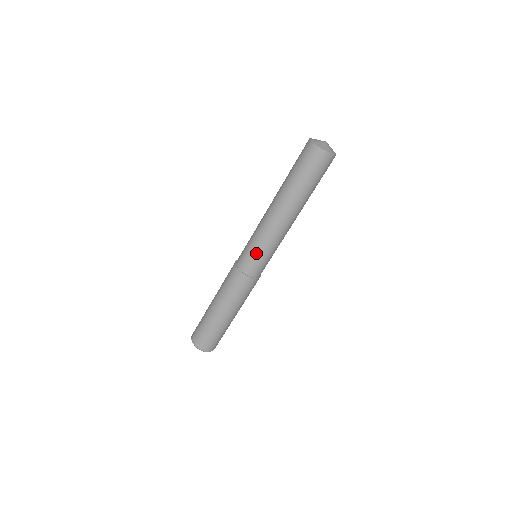
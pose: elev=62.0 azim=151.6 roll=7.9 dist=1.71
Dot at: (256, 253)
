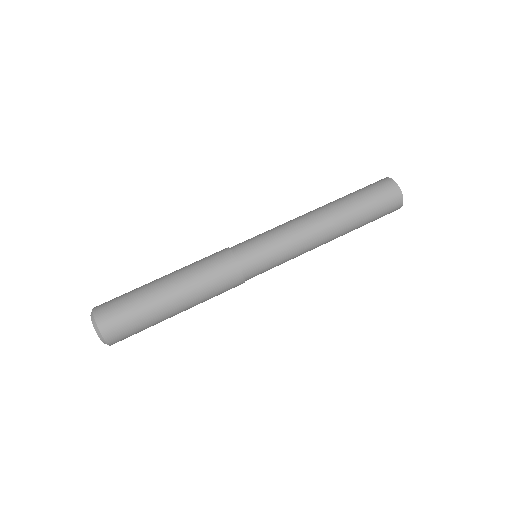
Dot at: (272, 253)
